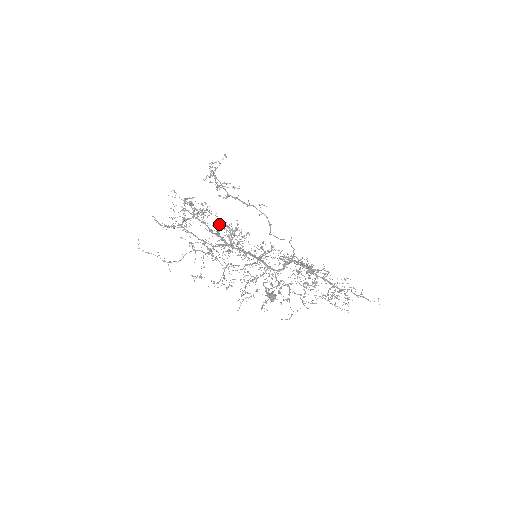
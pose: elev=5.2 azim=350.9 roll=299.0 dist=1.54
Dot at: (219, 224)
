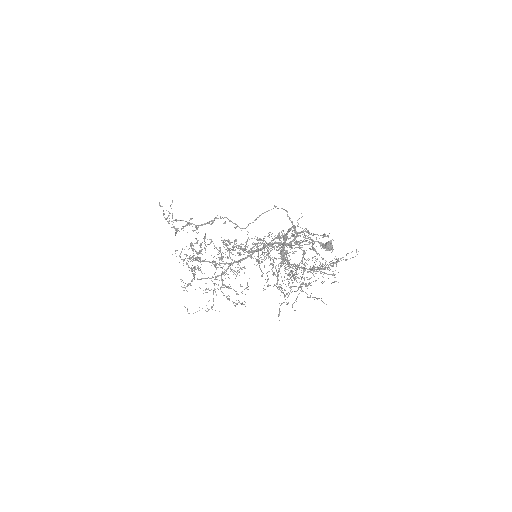
Dot at: (216, 248)
